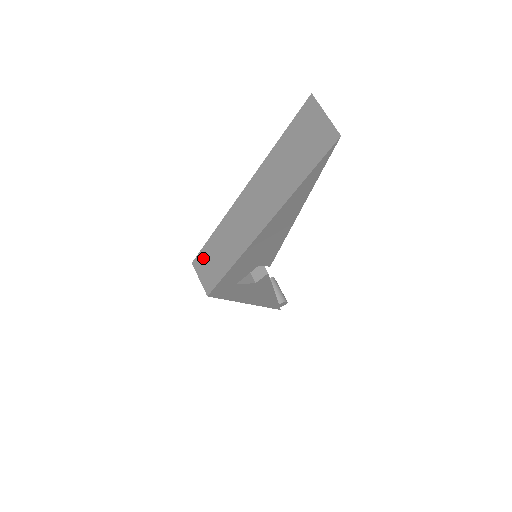
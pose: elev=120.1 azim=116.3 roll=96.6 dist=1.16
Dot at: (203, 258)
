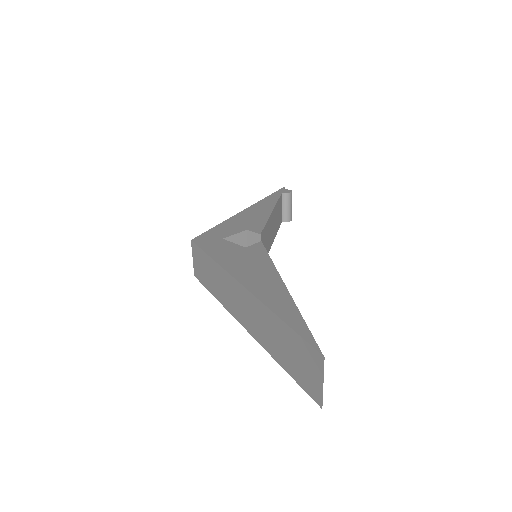
Dot at: (200, 255)
